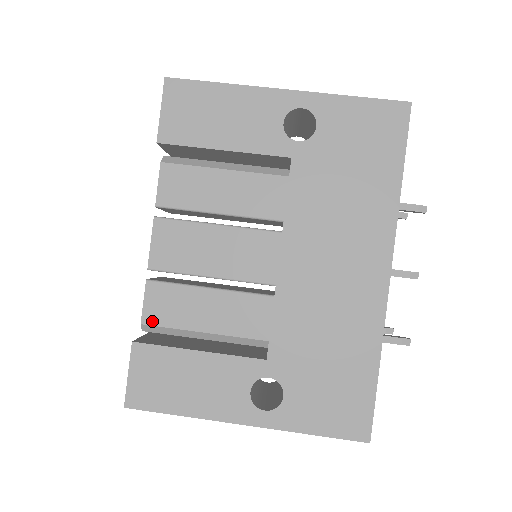
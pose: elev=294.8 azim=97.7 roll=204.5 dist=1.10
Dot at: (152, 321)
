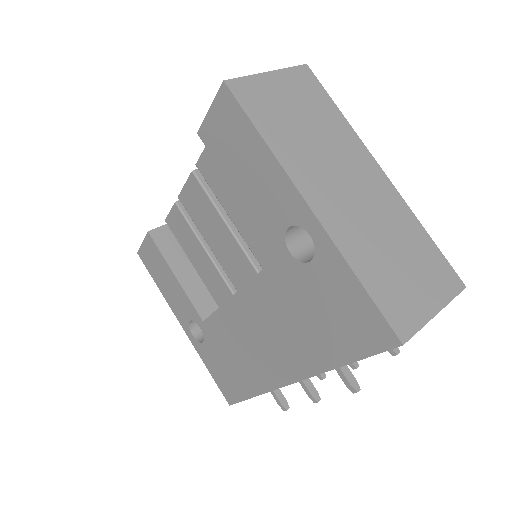
Dot at: (170, 226)
